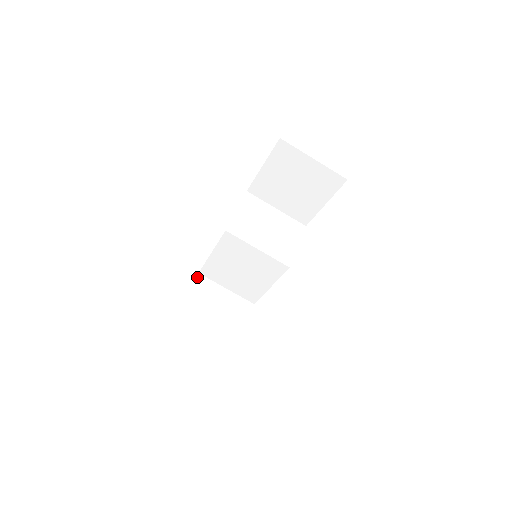
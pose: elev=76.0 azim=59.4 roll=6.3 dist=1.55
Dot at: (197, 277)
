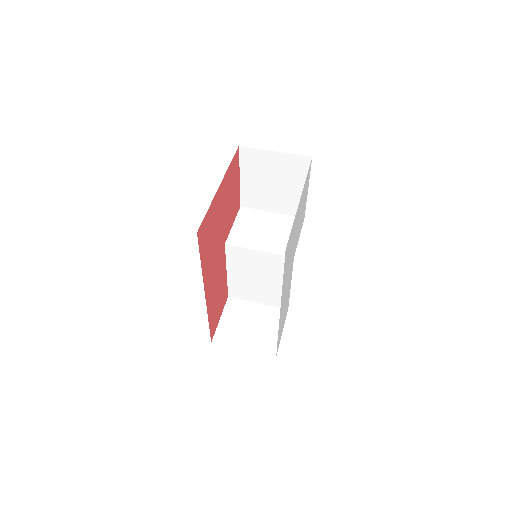
Dot at: (227, 300)
